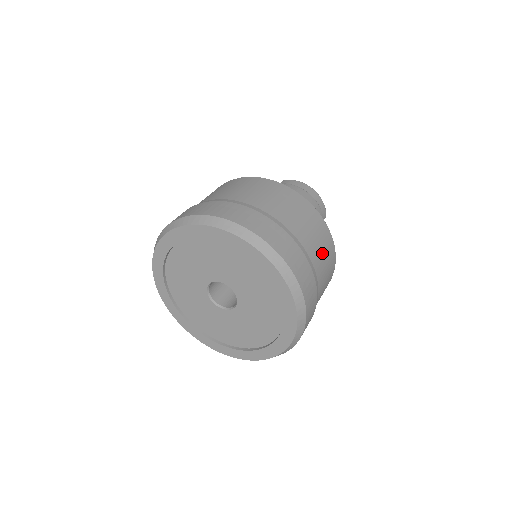
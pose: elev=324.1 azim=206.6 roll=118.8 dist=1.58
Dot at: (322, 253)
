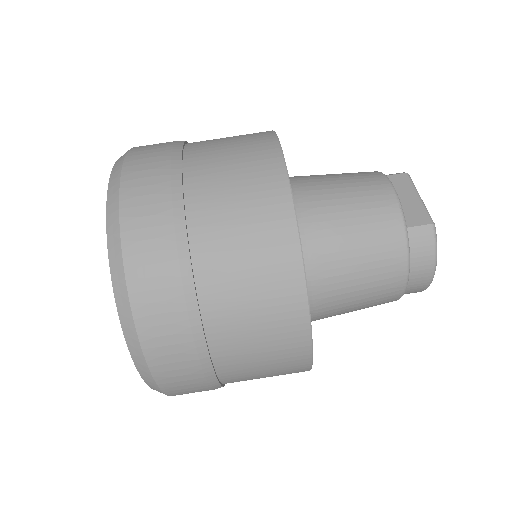
Dot at: occluded
